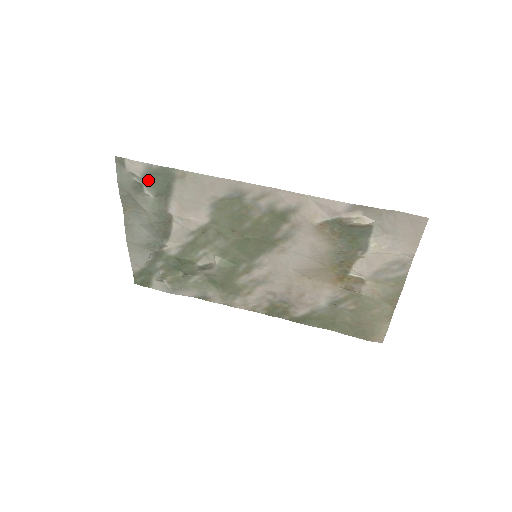
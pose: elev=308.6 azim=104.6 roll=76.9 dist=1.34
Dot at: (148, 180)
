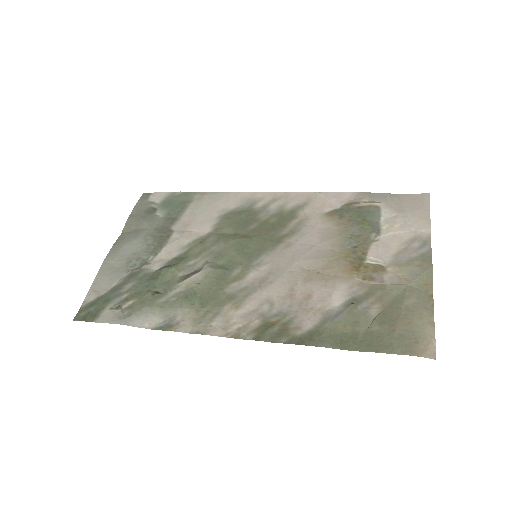
Dot at: (165, 204)
